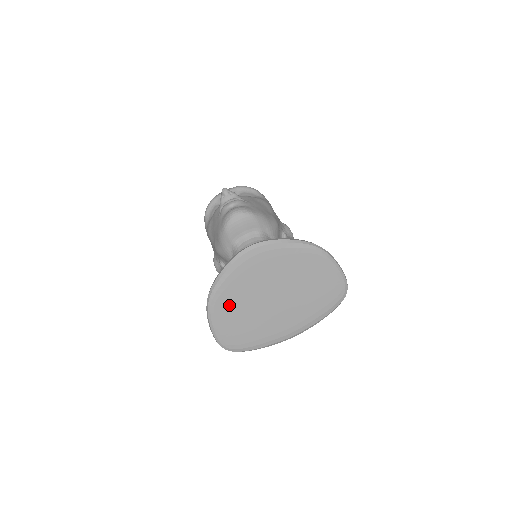
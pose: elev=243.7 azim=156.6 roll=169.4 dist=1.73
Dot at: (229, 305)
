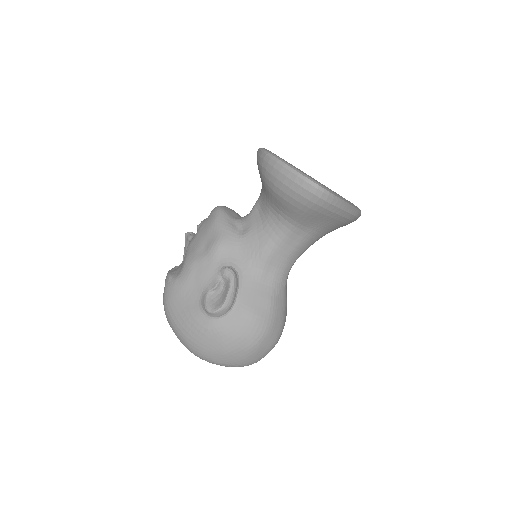
Dot at: occluded
